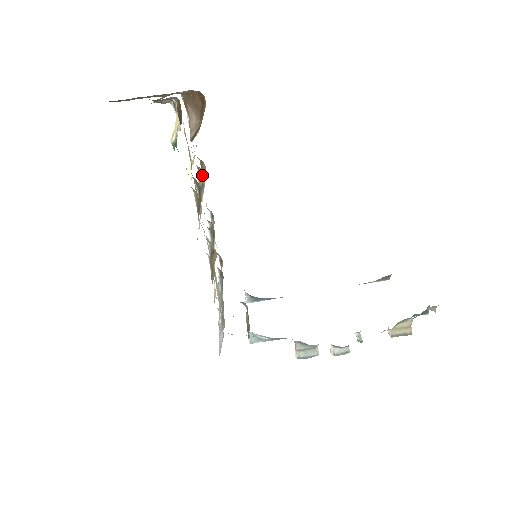
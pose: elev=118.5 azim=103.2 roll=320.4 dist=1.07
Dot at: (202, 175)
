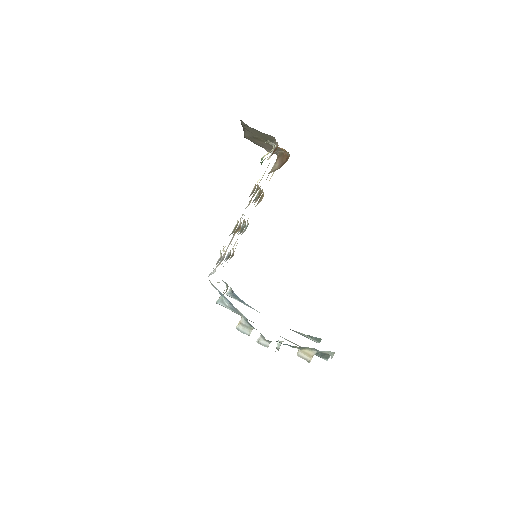
Dot at: occluded
